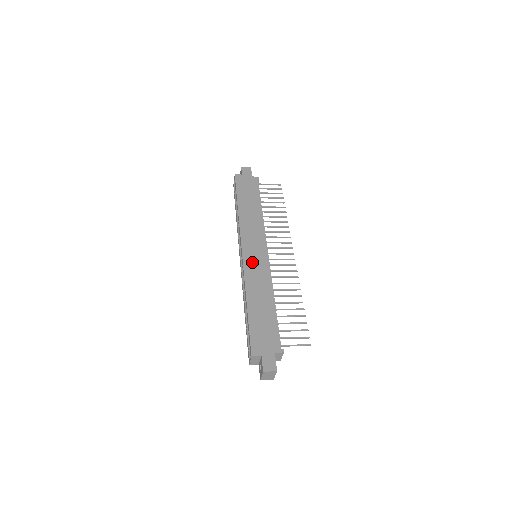
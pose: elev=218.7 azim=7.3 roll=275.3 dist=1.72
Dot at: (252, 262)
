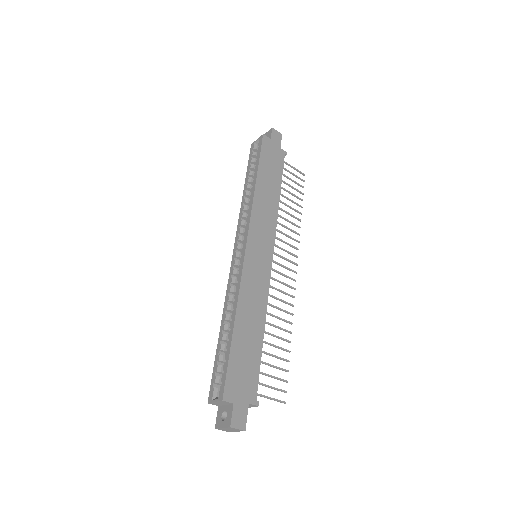
Dot at: (254, 265)
